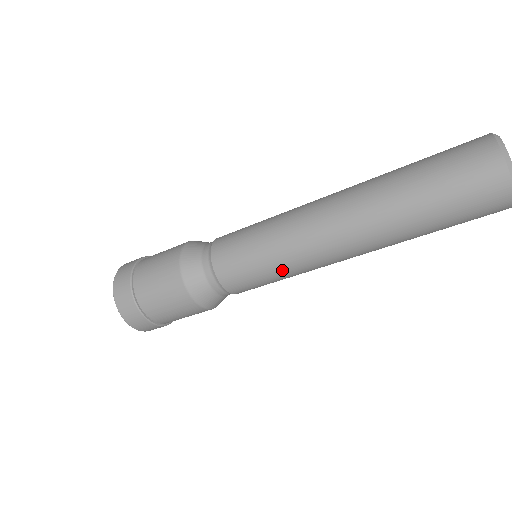
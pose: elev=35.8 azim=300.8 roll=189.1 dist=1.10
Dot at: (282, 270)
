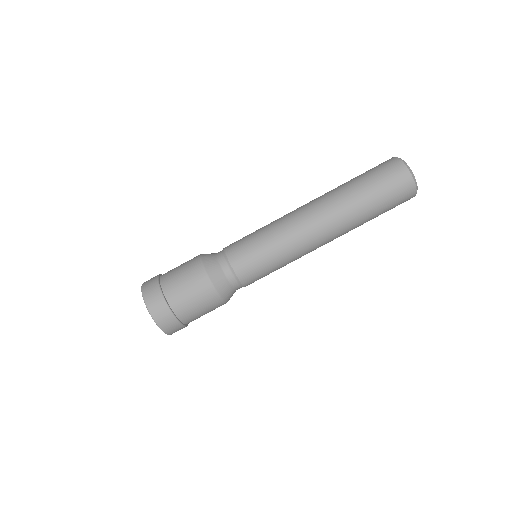
Dot at: (274, 242)
